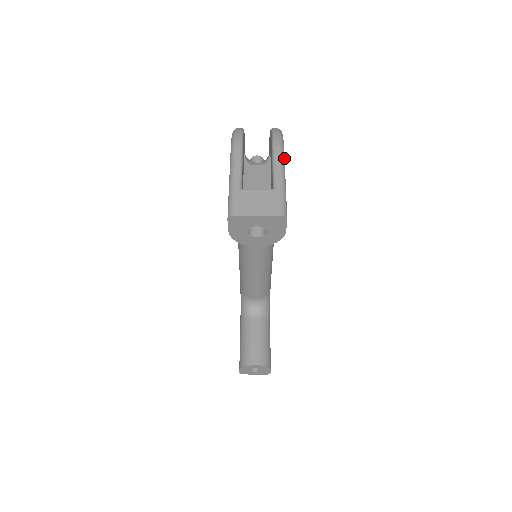
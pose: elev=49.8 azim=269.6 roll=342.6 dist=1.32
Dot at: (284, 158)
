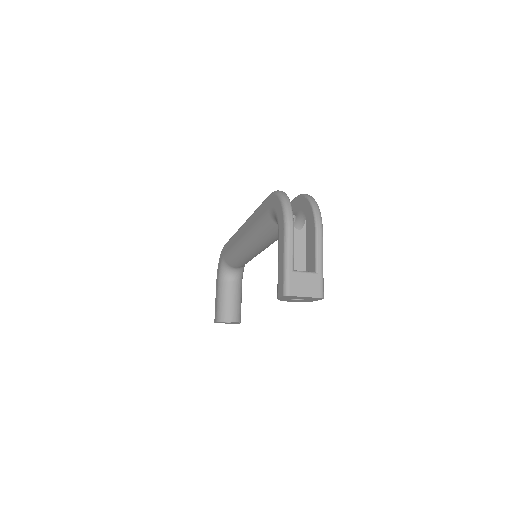
Dot at: occluded
